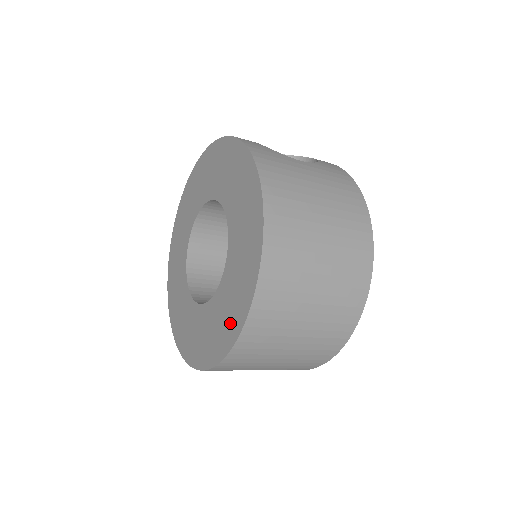
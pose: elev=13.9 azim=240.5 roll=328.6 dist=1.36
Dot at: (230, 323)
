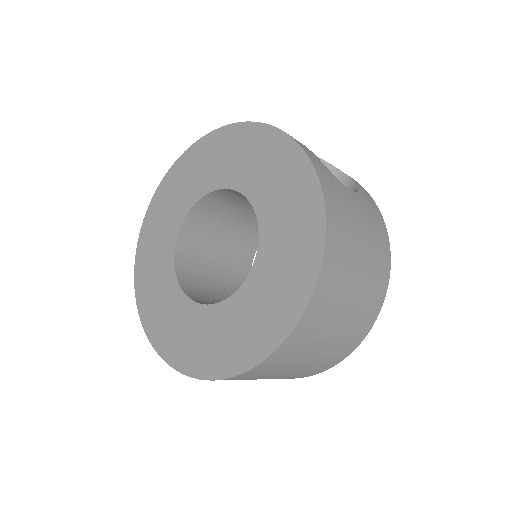
Dot at: (238, 349)
